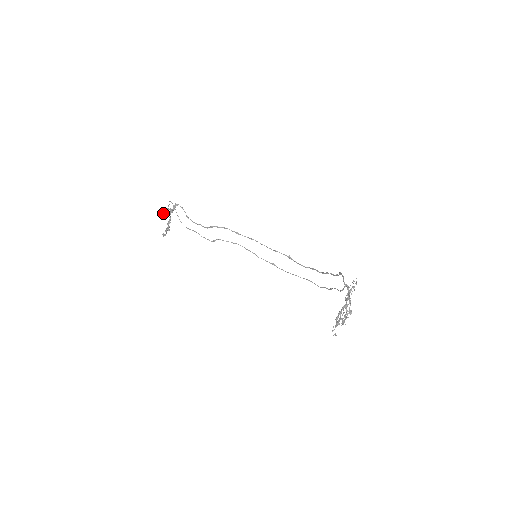
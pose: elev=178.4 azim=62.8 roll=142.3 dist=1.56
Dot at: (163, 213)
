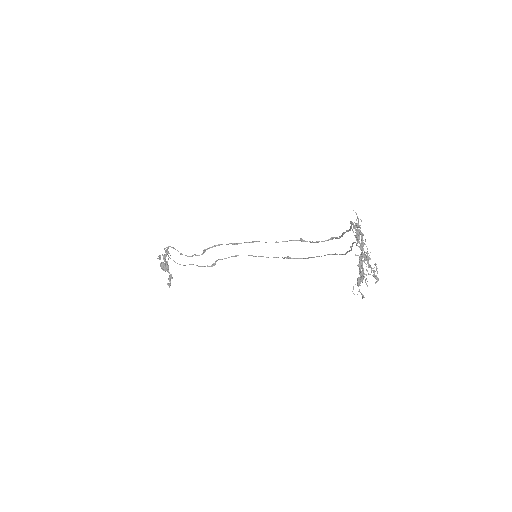
Dot at: occluded
